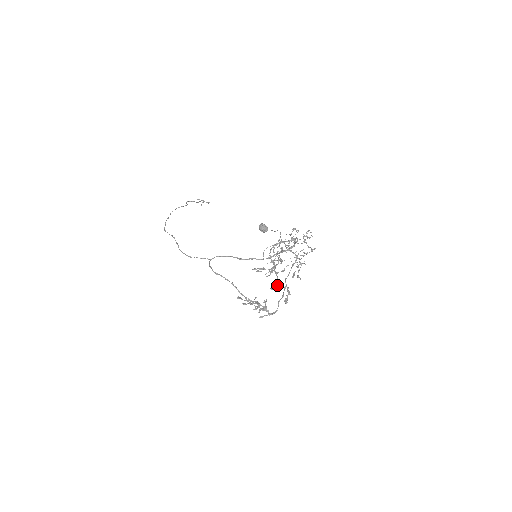
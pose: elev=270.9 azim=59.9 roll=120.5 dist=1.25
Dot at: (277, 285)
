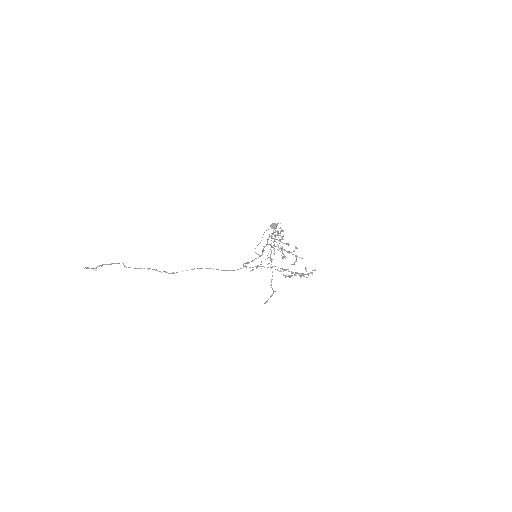
Dot at: occluded
